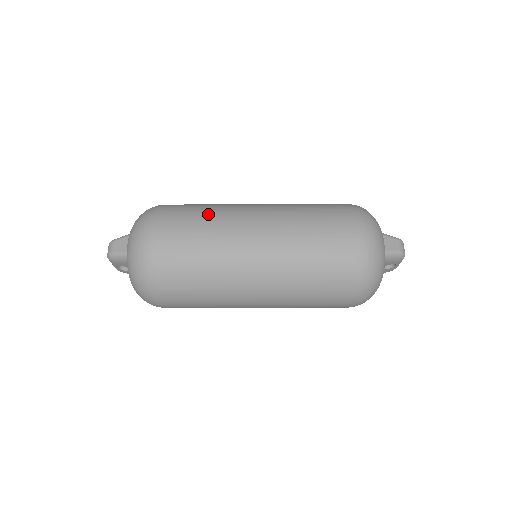
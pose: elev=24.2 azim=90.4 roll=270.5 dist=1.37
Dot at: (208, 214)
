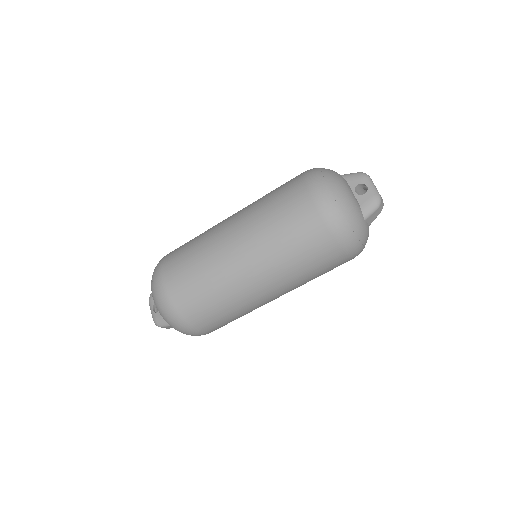
Dot at: occluded
